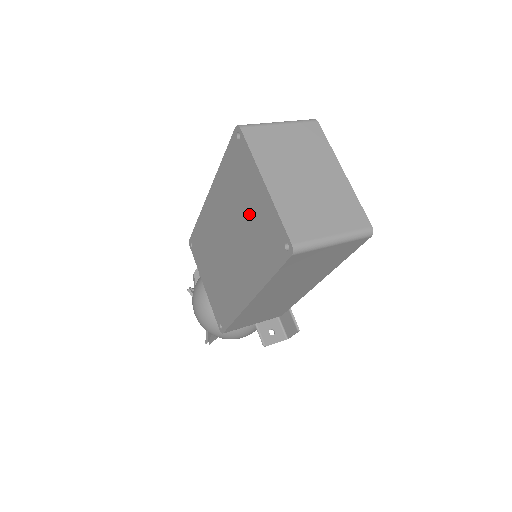
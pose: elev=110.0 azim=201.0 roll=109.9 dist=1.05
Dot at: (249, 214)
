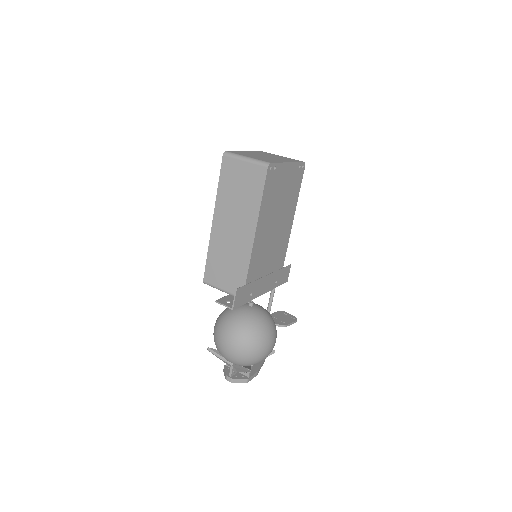
Dot at: occluded
